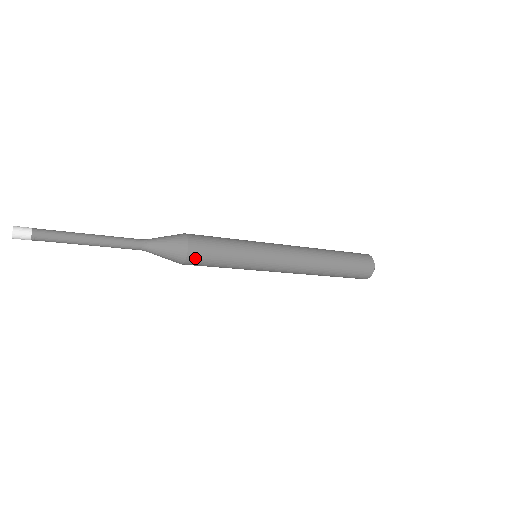
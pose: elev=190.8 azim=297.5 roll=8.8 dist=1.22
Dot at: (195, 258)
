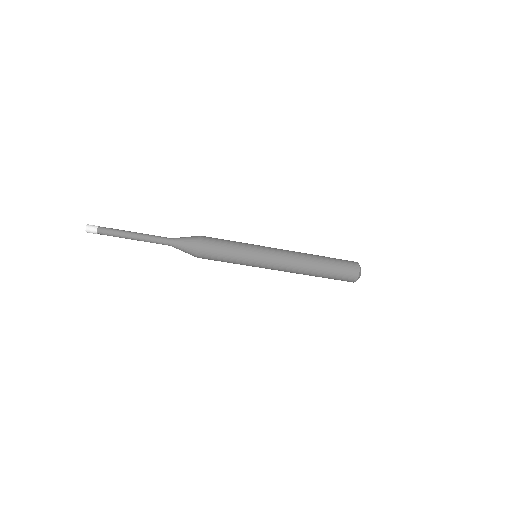
Dot at: (207, 243)
